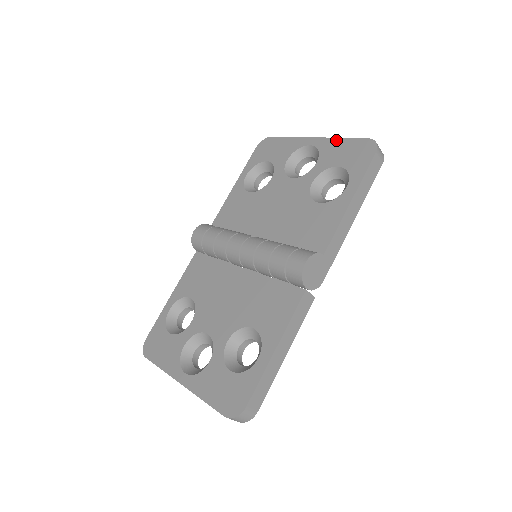
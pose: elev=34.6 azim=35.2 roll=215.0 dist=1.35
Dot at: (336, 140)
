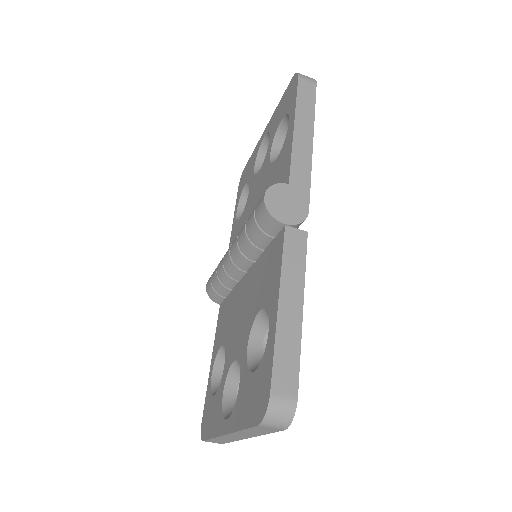
Dot at: (275, 111)
